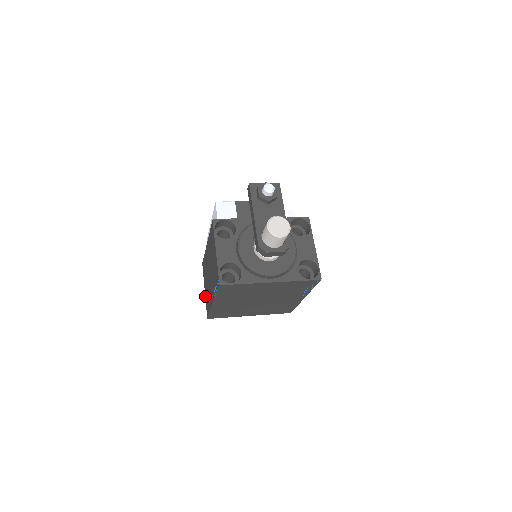
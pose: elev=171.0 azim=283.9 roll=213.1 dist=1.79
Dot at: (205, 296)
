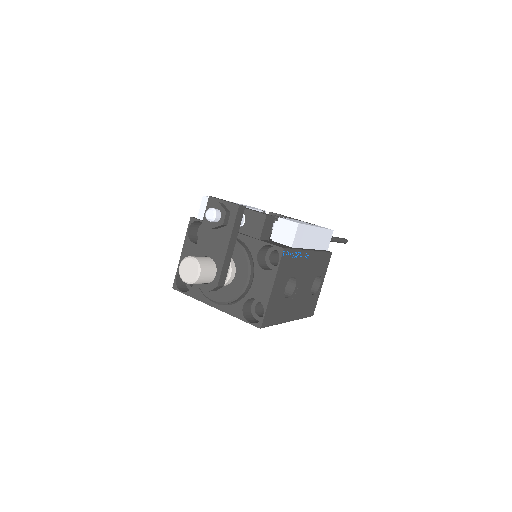
Dot at: occluded
